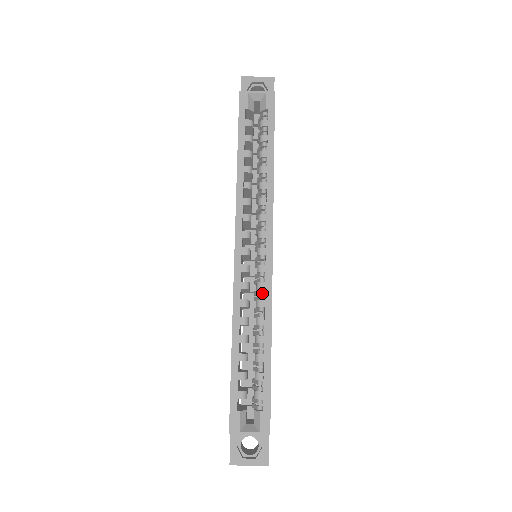
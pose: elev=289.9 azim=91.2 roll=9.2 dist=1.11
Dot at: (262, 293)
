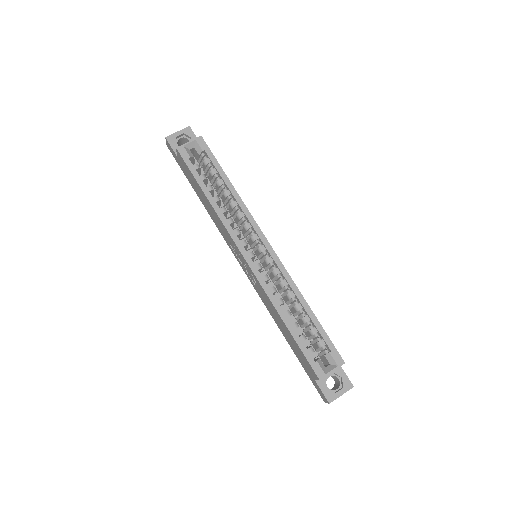
Dot at: (280, 276)
